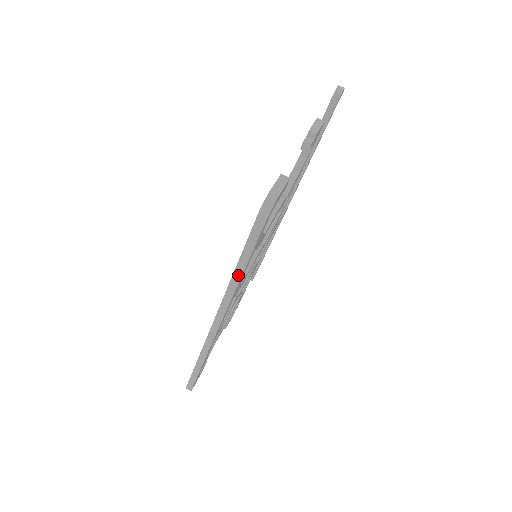
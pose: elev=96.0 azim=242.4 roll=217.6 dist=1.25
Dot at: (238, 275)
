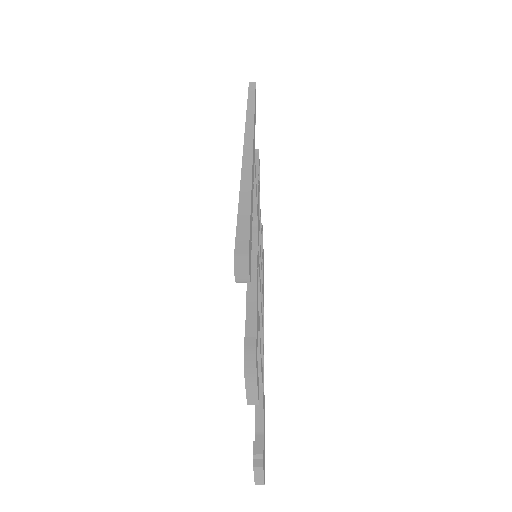
Dot at: occluded
